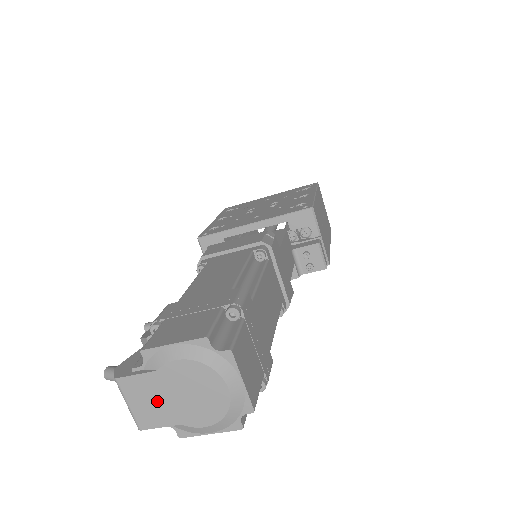
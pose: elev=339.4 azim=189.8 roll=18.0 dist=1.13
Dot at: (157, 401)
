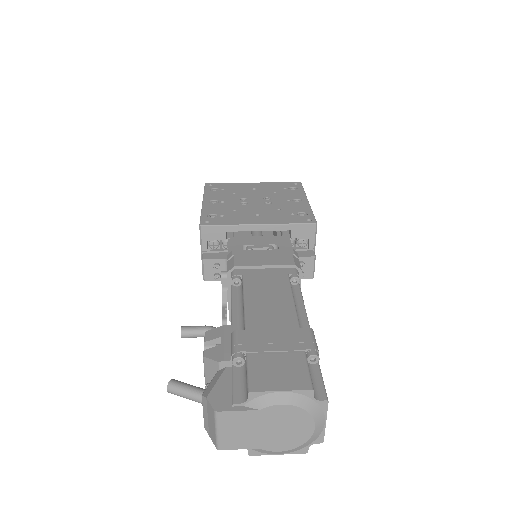
Dot at: (247, 431)
